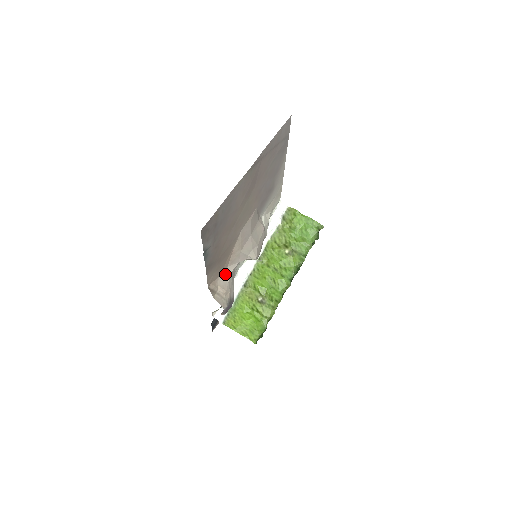
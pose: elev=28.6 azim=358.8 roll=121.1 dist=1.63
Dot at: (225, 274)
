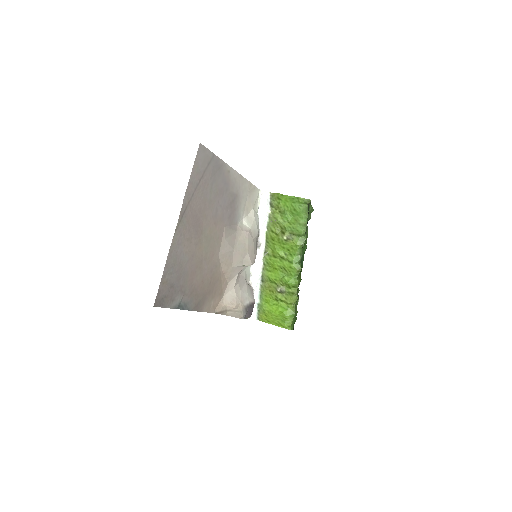
Dot at: (229, 290)
